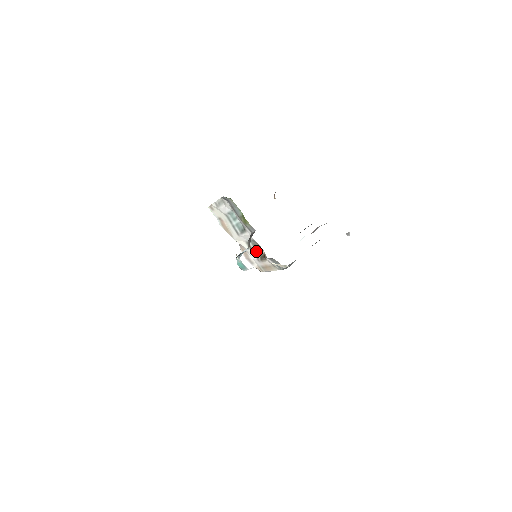
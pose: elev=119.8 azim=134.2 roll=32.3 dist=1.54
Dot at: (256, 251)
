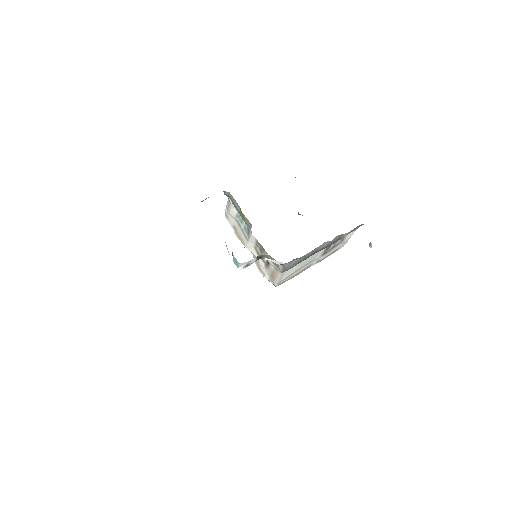
Dot at: occluded
